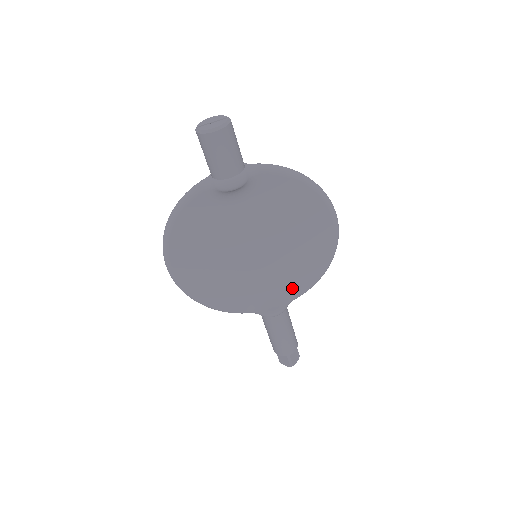
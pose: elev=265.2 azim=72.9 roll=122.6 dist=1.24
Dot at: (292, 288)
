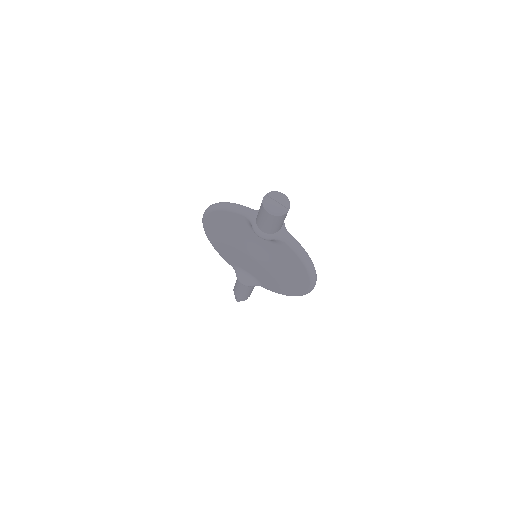
Dot at: (263, 283)
